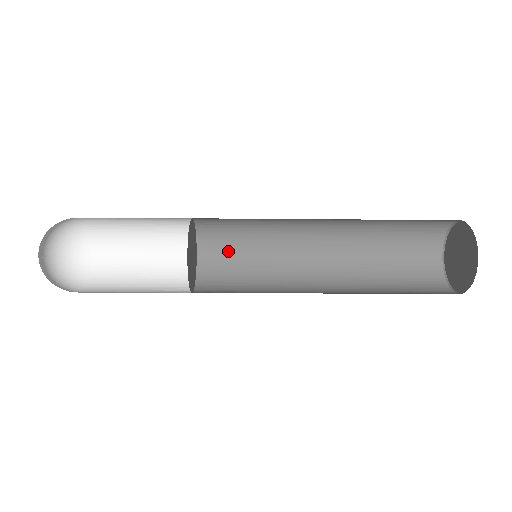
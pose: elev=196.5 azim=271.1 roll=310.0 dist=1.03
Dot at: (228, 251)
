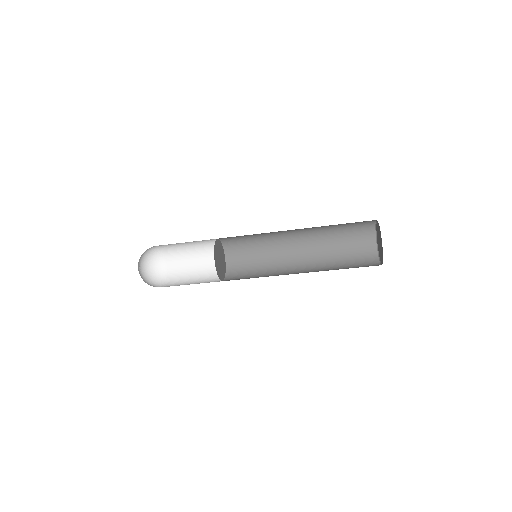
Dot at: (243, 258)
